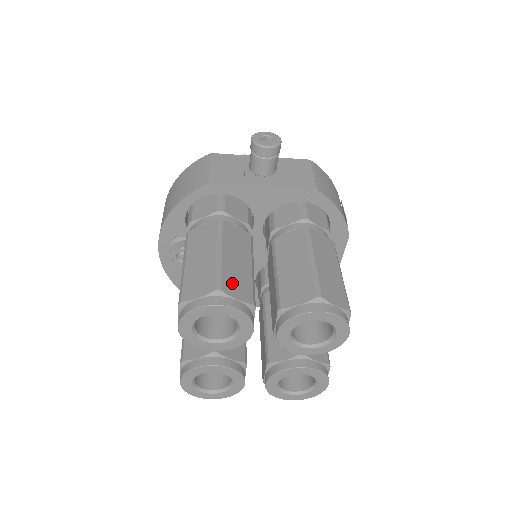
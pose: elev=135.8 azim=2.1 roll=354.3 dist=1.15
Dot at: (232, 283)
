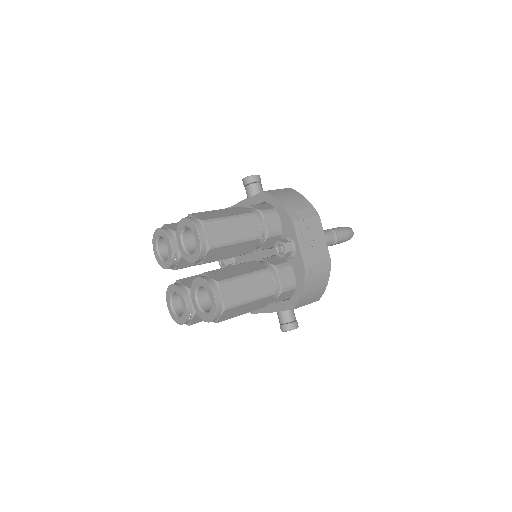
Dot at: (175, 225)
